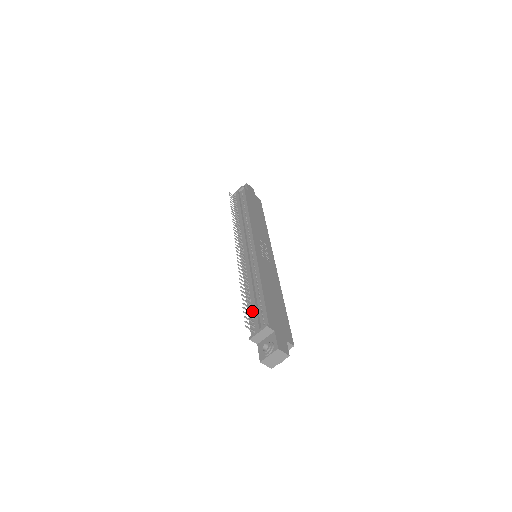
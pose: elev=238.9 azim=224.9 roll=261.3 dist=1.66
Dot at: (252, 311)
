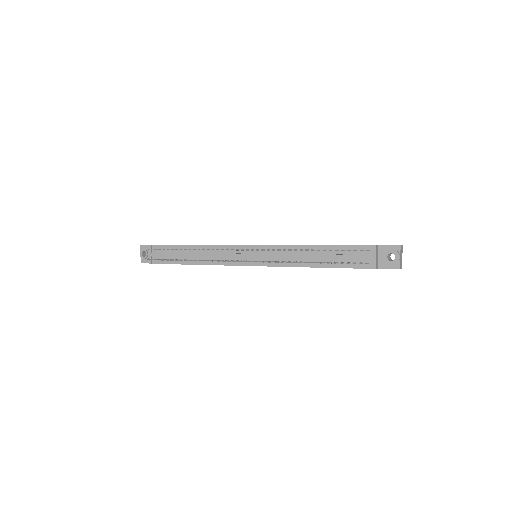
Dot at: (340, 262)
